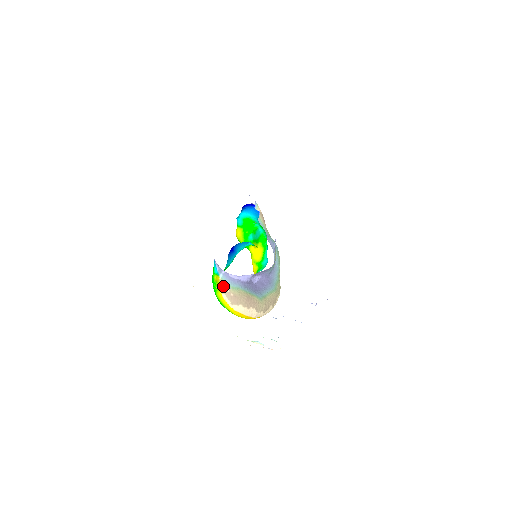
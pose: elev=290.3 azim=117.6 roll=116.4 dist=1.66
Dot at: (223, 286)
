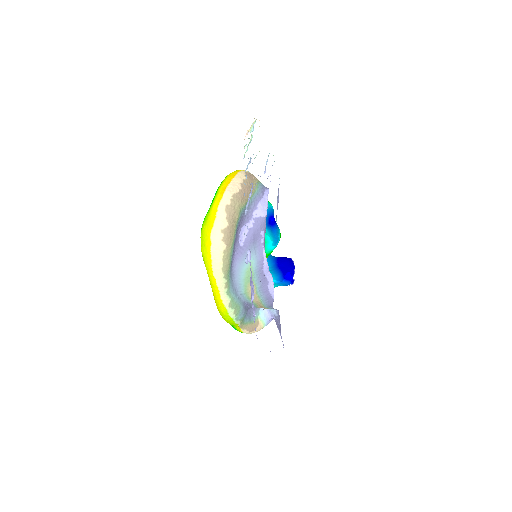
Dot at: occluded
